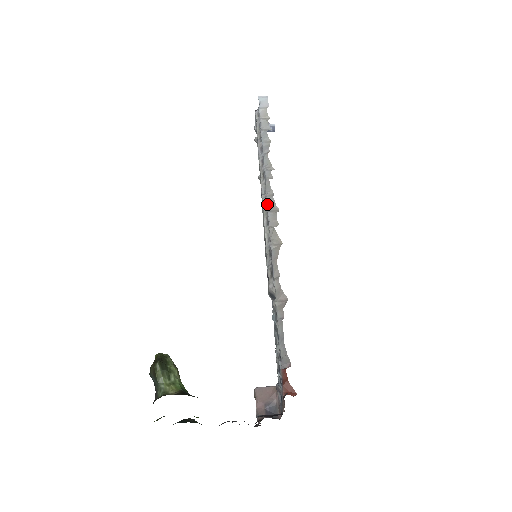
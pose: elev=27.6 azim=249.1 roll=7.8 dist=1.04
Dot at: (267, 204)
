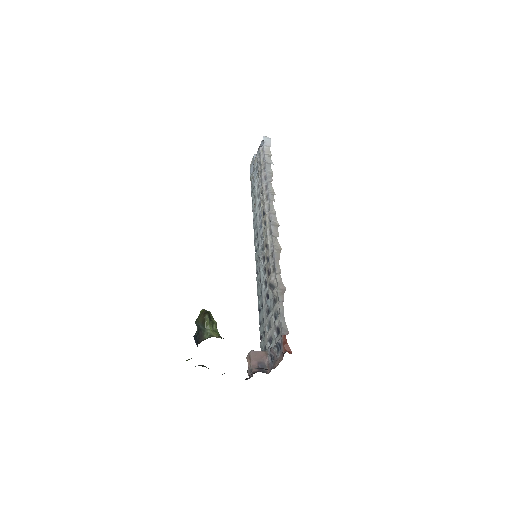
Dot at: (270, 219)
